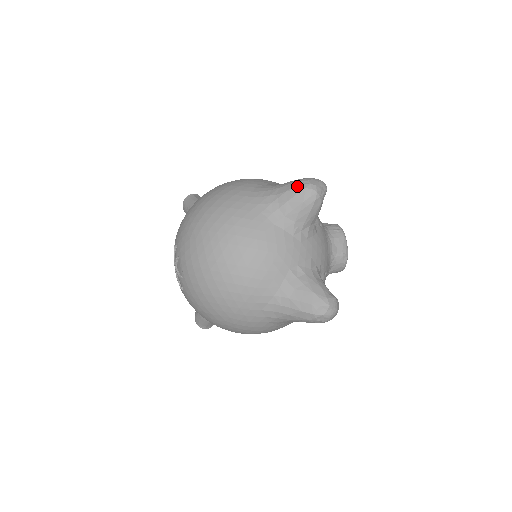
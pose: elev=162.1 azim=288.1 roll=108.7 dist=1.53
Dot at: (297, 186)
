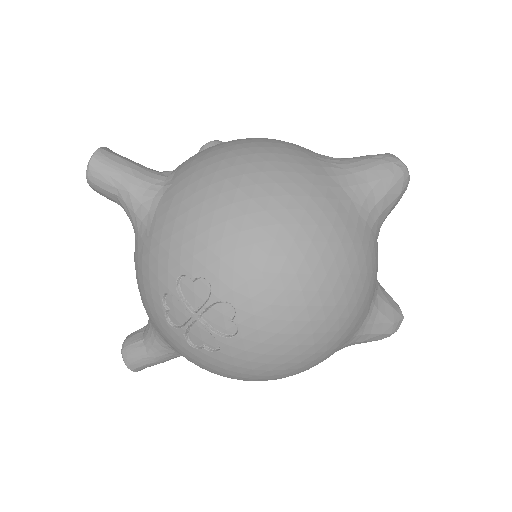
Dot at: (394, 170)
